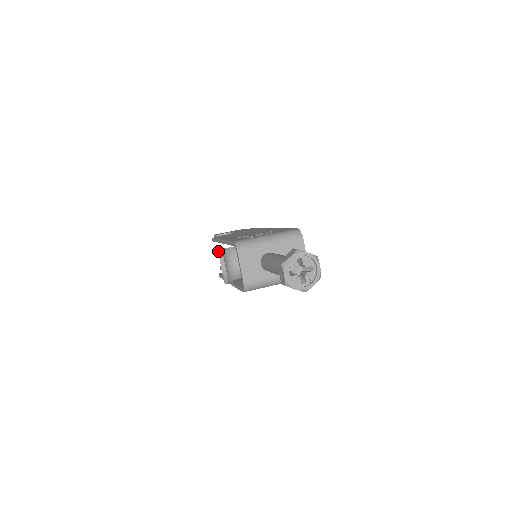
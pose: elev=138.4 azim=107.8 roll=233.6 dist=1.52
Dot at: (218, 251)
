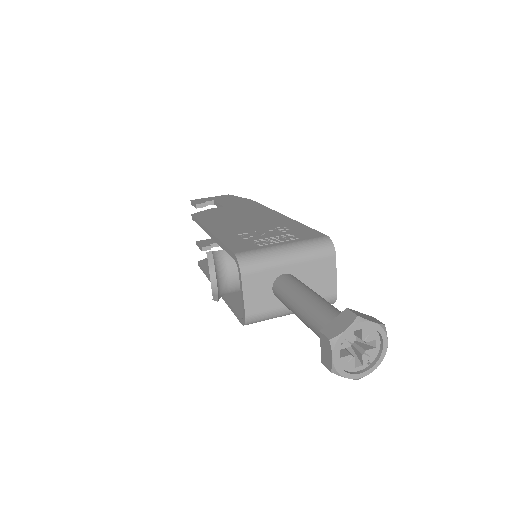
Dot at: (207, 256)
